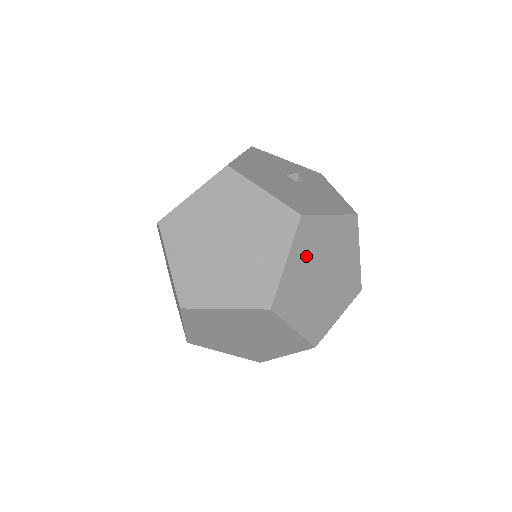
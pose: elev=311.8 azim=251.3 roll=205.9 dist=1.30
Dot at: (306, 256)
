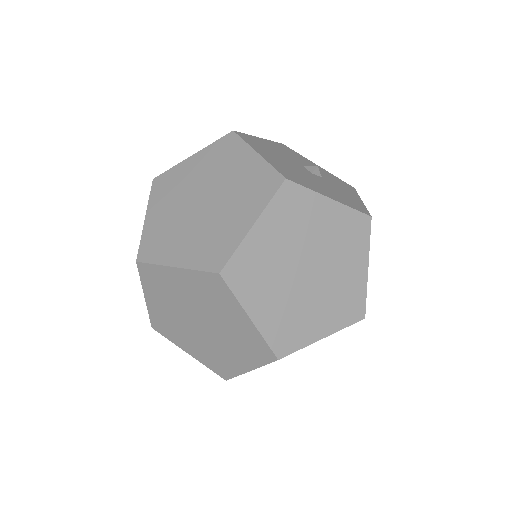
Dot at: (284, 232)
